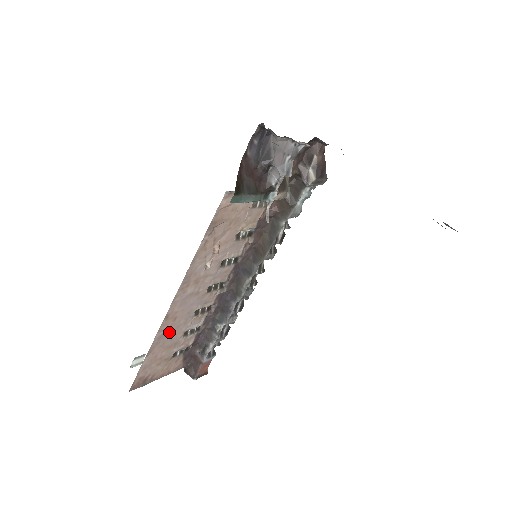
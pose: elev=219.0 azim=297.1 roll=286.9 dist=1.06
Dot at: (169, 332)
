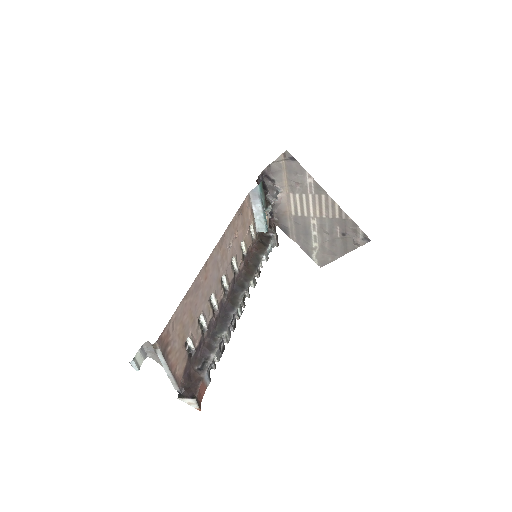
Dot at: (198, 292)
